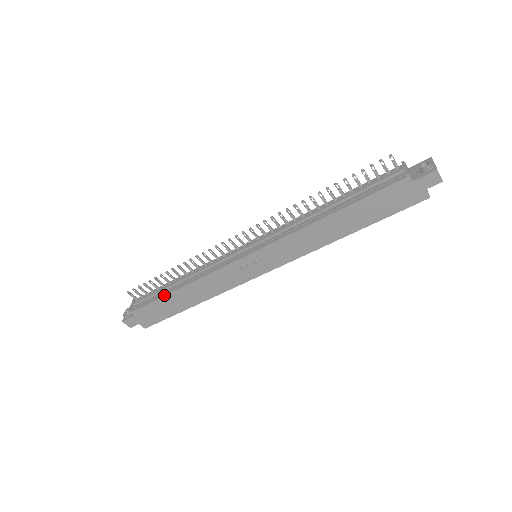
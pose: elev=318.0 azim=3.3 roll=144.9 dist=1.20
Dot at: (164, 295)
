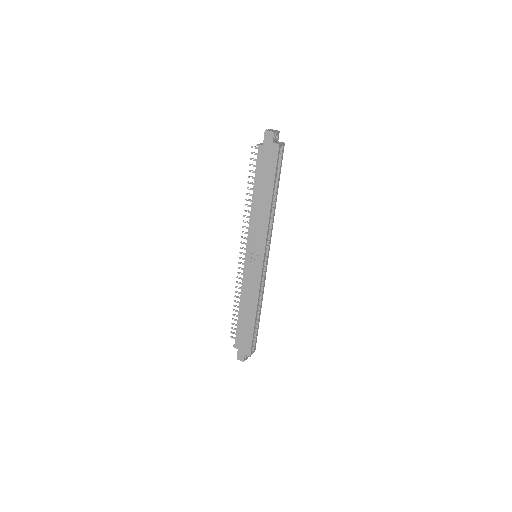
Dot at: (237, 320)
